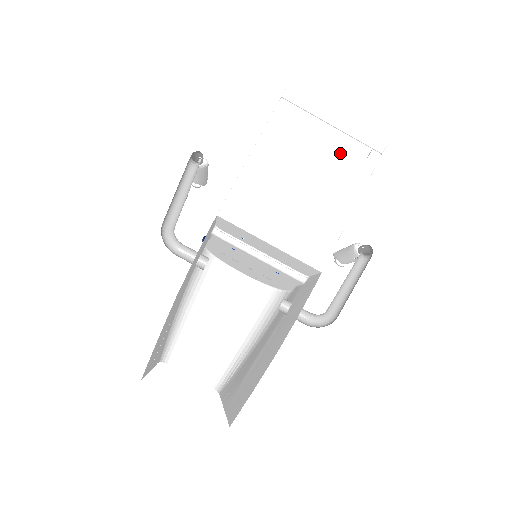
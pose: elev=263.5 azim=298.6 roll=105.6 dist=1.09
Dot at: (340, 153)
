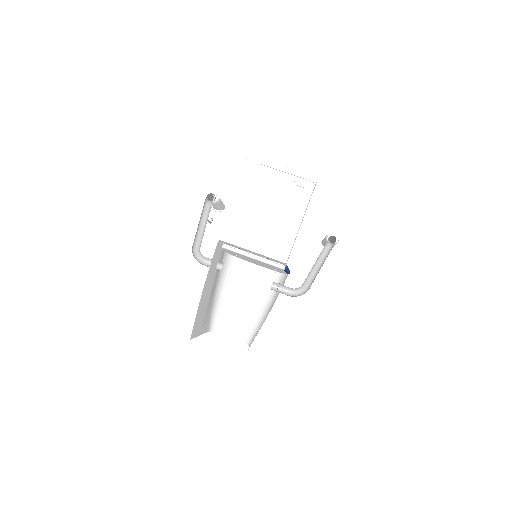
Dot at: (289, 188)
